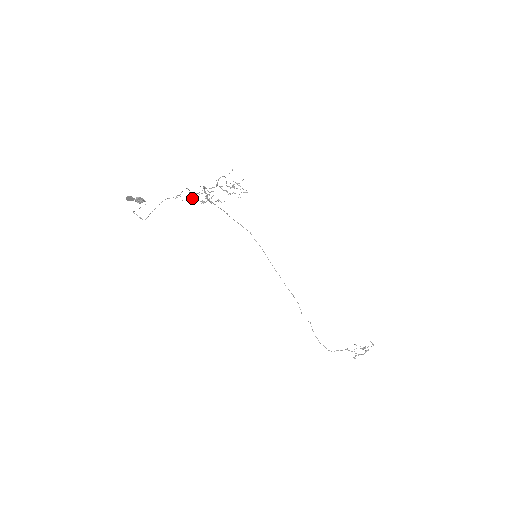
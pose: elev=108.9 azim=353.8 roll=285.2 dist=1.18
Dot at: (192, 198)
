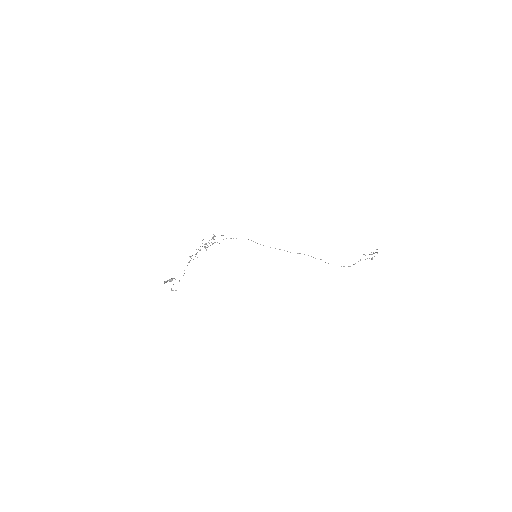
Dot at: (197, 257)
